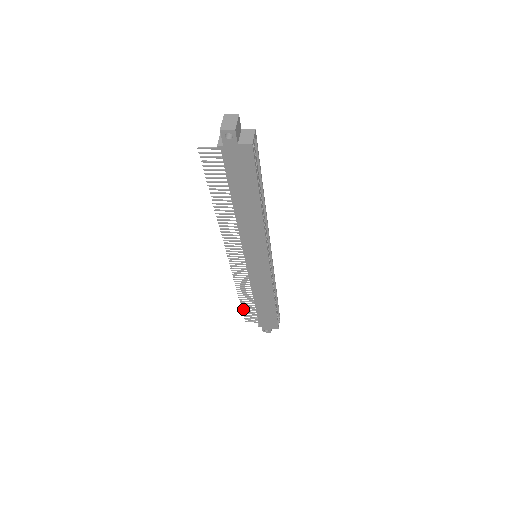
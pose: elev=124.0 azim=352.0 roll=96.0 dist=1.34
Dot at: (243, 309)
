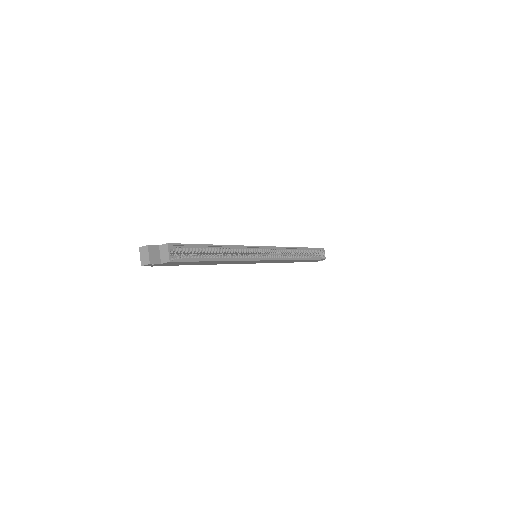
Dot at: occluded
